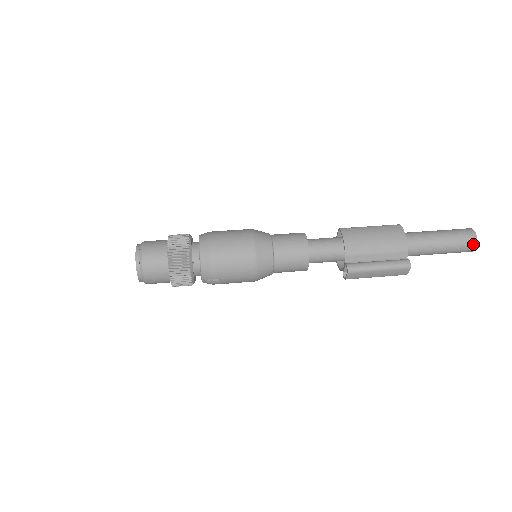
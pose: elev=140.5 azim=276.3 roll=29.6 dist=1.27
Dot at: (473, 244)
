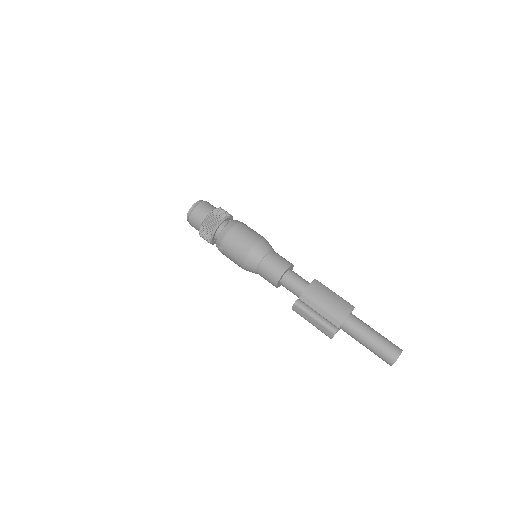
Dot at: (393, 359)
